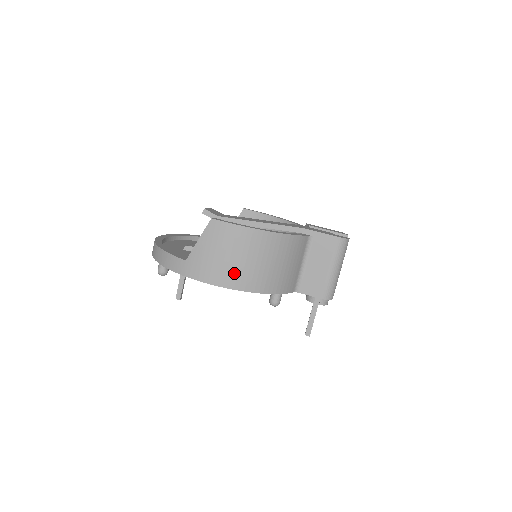
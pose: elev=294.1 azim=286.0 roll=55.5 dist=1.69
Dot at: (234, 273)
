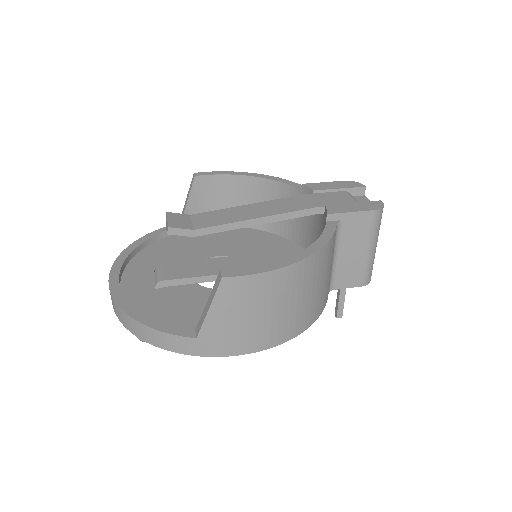
Dot at: (272, 329)
